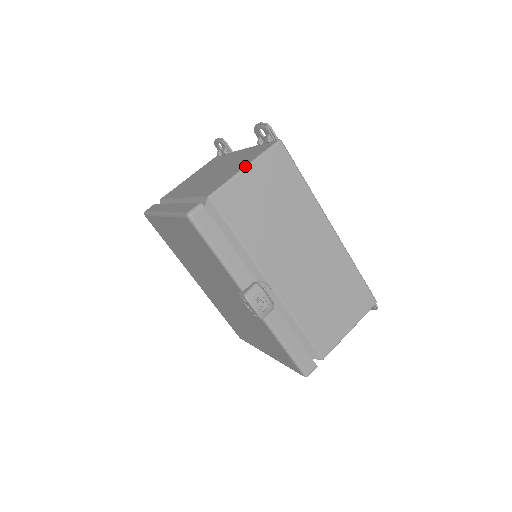
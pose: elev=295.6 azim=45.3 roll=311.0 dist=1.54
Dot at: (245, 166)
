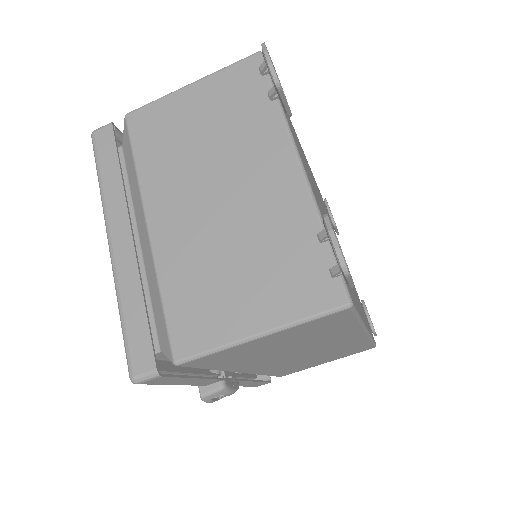
Dot at: (259, 334)
